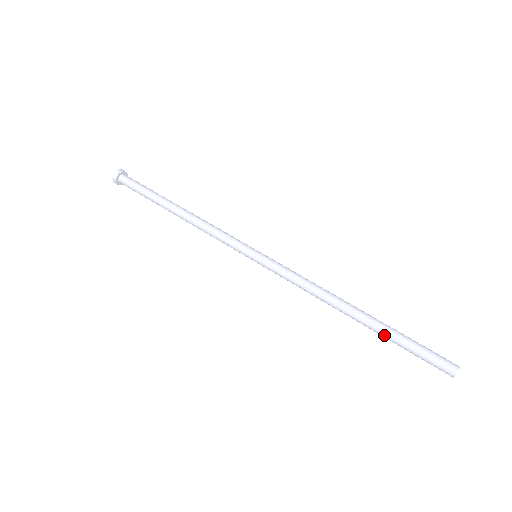
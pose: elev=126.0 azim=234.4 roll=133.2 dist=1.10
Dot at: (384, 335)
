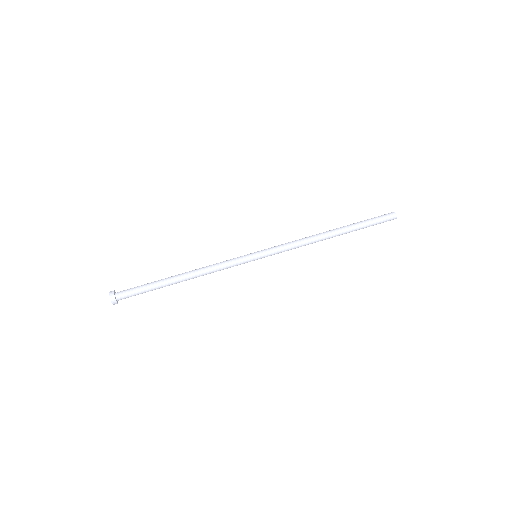
Dot at: occluded
